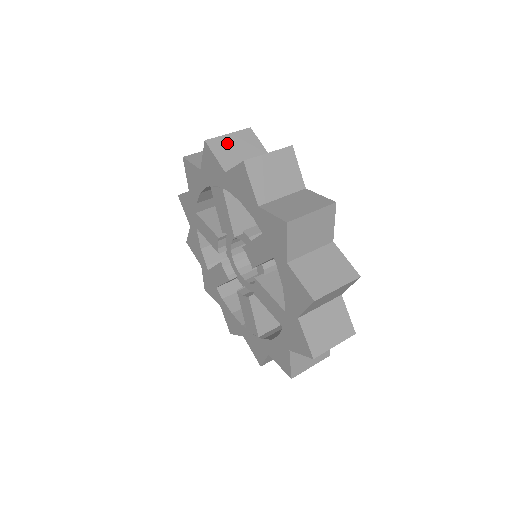
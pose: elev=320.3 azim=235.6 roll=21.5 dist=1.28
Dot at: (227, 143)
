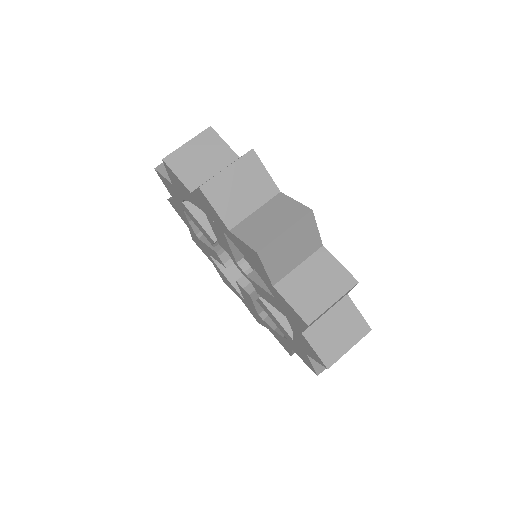
Dot at: (227, 184)
